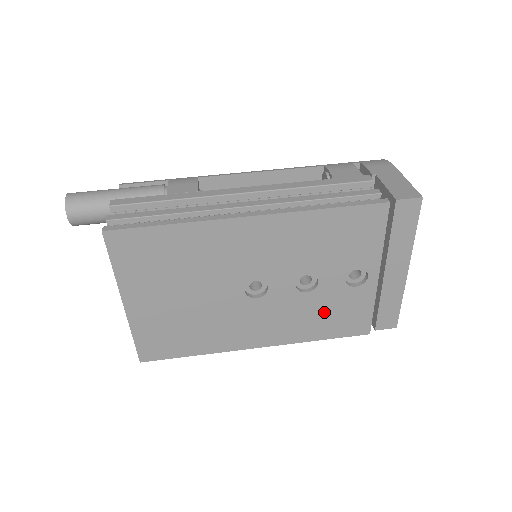
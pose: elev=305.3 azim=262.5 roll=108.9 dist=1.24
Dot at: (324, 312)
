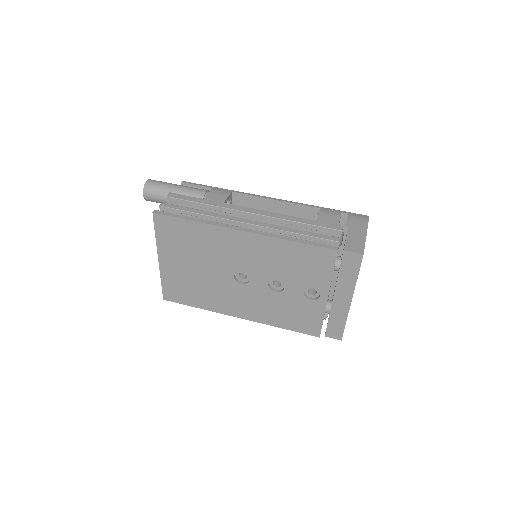
Dot at: (287, 310)
